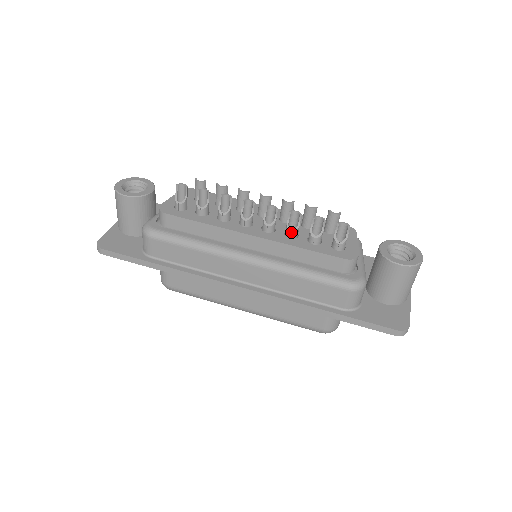
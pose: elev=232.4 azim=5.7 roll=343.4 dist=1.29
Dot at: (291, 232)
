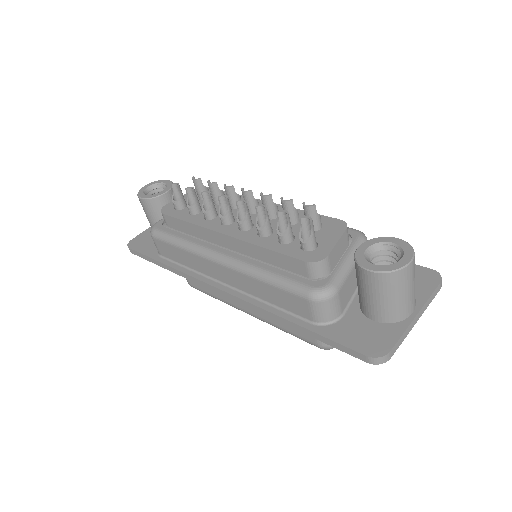
Dot at: (259, 230)
